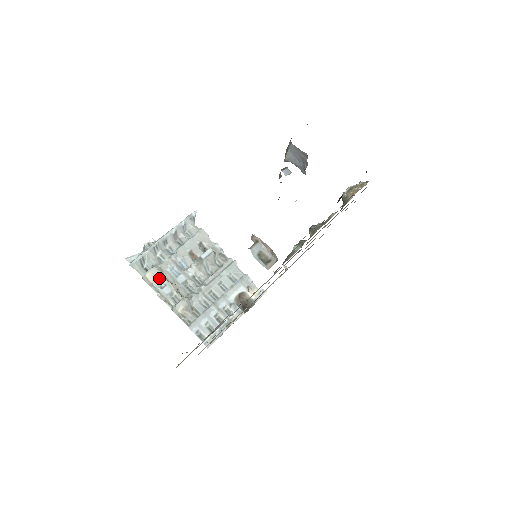
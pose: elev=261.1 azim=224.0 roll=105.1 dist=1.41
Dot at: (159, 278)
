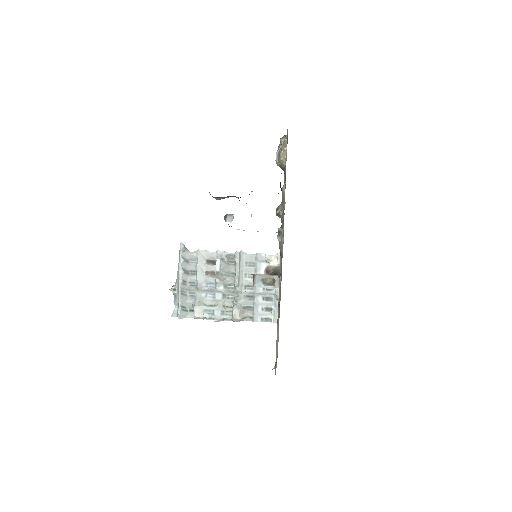
Dot at: (205, 310)
